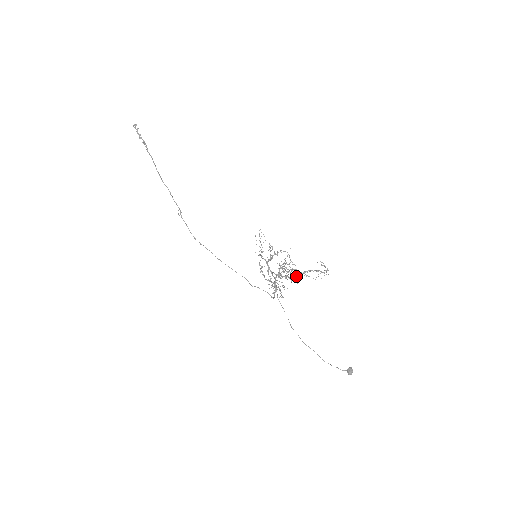
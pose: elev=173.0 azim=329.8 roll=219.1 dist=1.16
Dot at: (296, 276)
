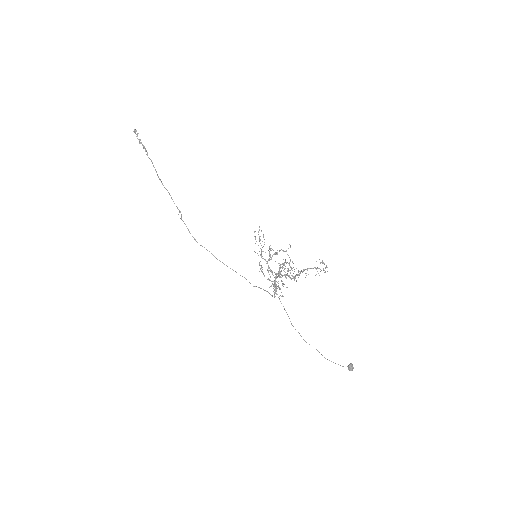
Dot at: (296, 274)
